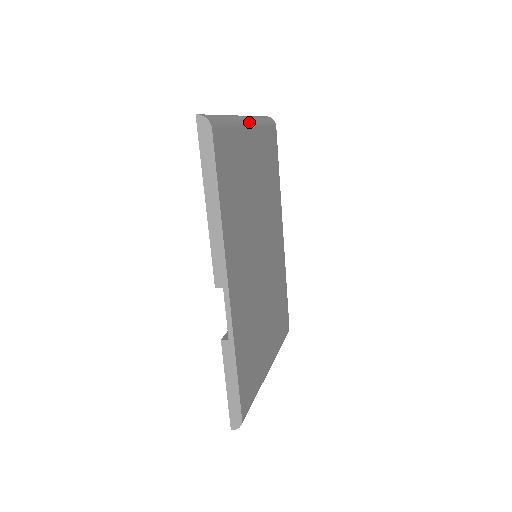
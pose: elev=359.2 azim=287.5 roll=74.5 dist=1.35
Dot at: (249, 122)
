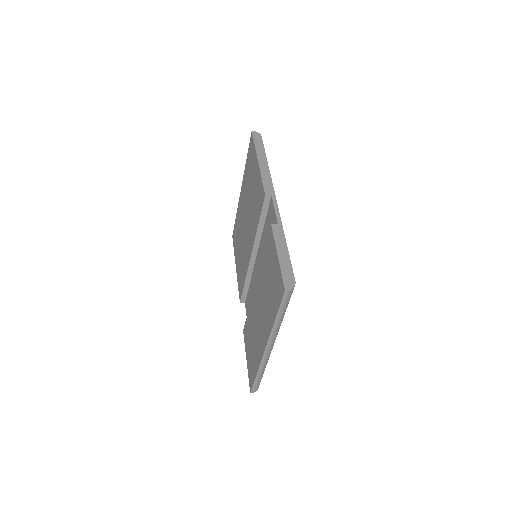
Dot at: occluded
